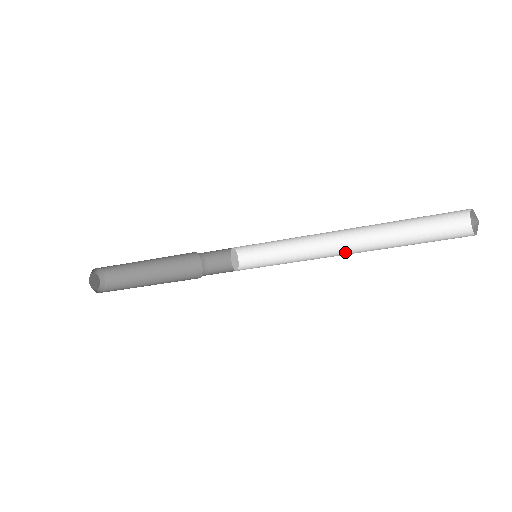
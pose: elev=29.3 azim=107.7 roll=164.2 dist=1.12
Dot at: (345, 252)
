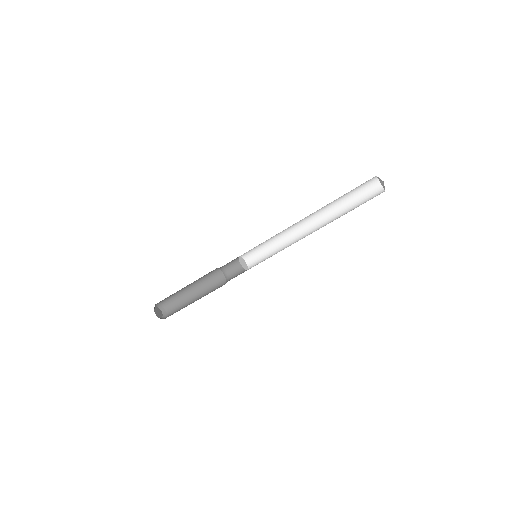
Dot at: (310, 233)
